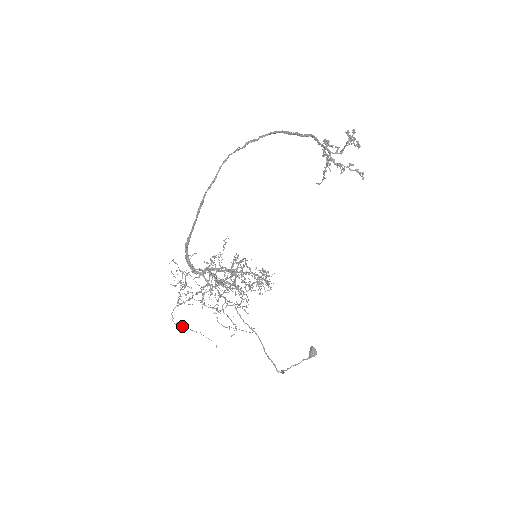
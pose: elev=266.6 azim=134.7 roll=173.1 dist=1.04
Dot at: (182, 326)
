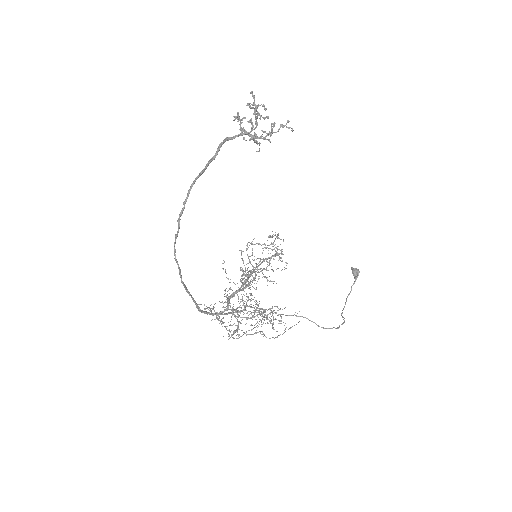
Dot at: occluded
